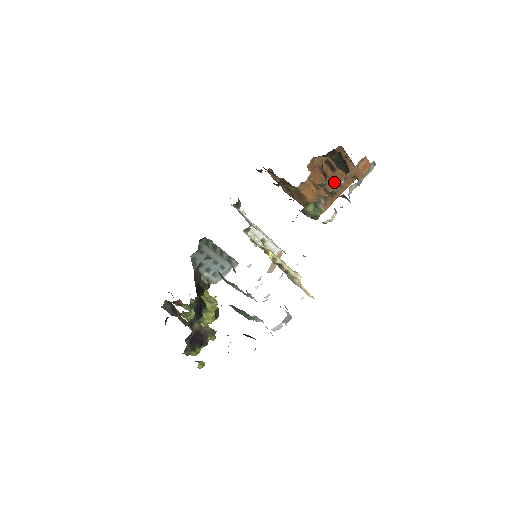
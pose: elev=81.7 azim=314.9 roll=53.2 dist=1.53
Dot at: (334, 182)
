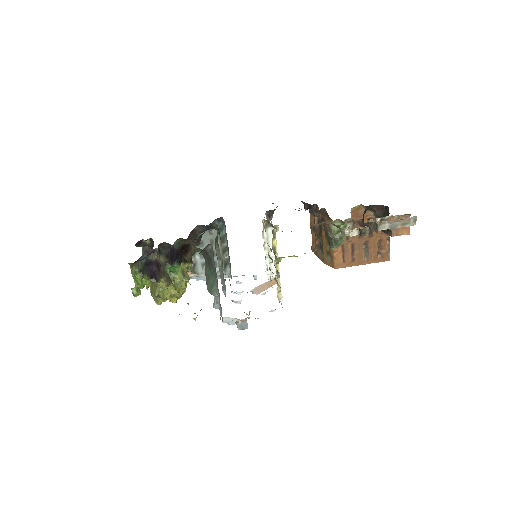
Dot at: (364, 247)
